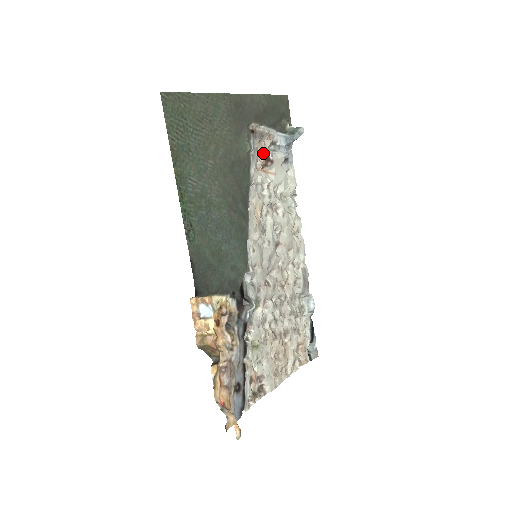
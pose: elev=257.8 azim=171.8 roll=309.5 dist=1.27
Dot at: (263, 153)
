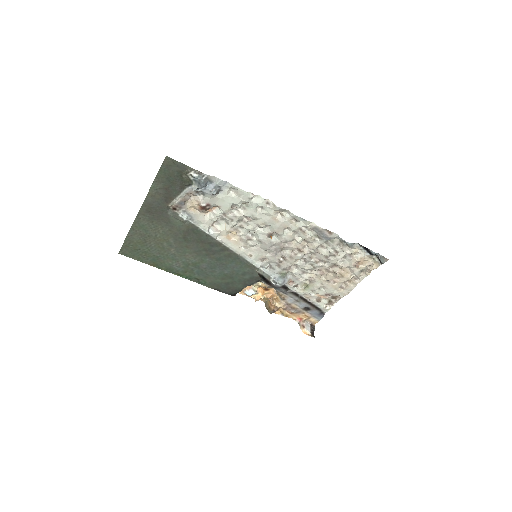
Dot at: (197, 207)
